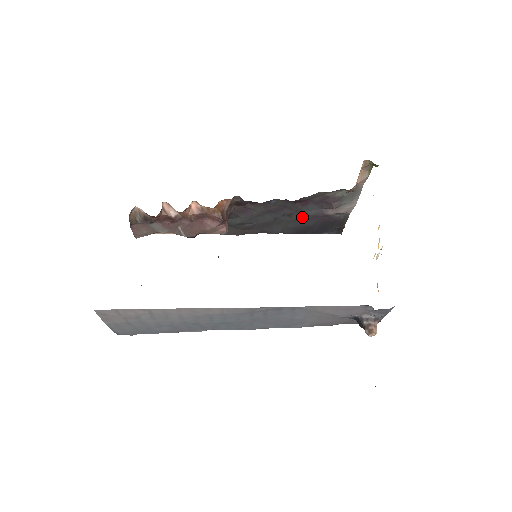
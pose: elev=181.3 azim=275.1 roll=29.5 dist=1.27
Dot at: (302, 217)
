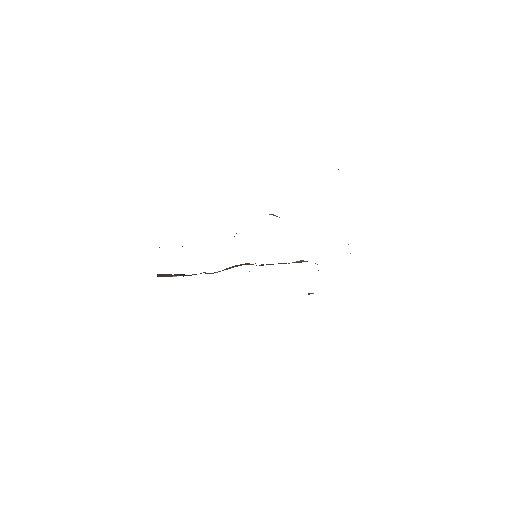
Dot at: occluded
